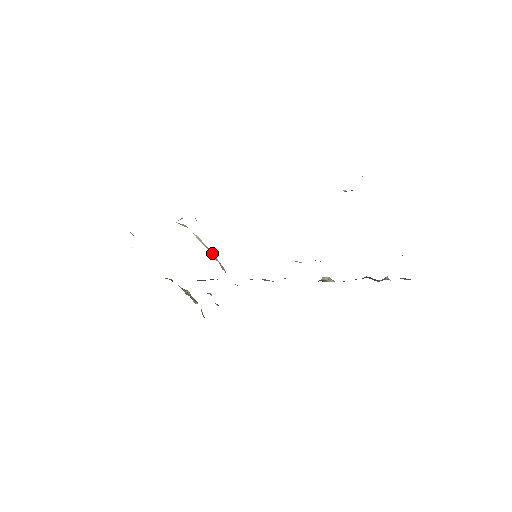
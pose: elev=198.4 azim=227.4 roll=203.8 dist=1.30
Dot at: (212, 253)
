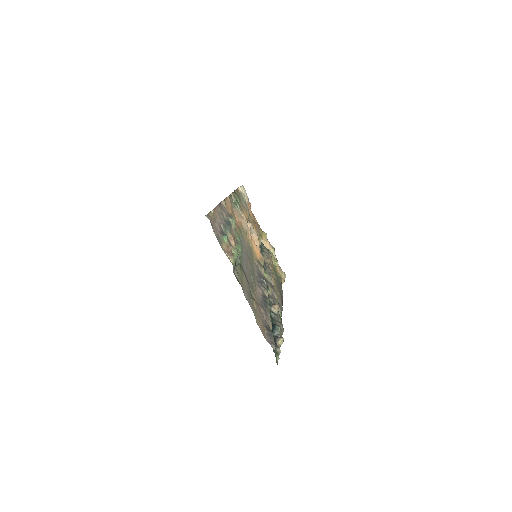
Dot at: occluded
